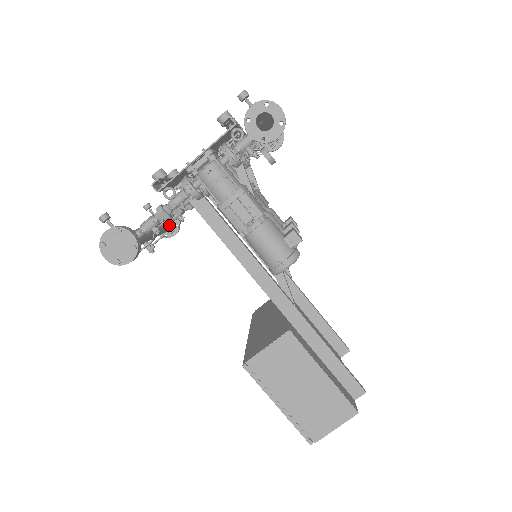
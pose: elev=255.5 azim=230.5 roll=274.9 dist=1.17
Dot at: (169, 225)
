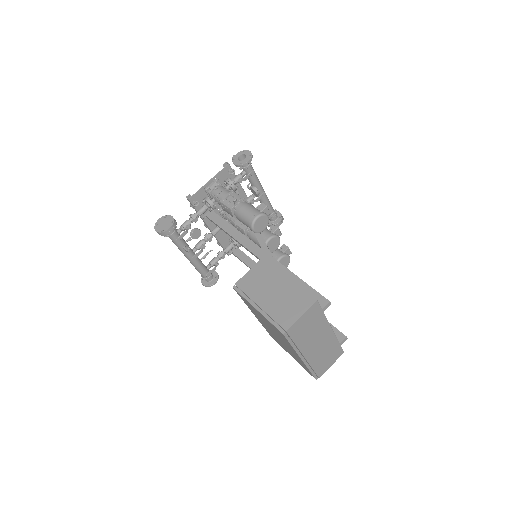
Dot at: (202, 246)
